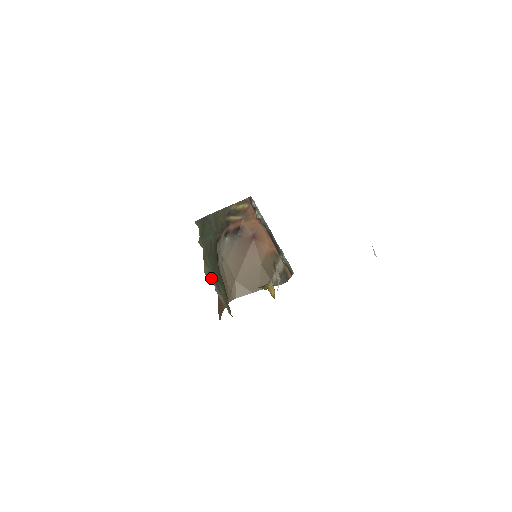
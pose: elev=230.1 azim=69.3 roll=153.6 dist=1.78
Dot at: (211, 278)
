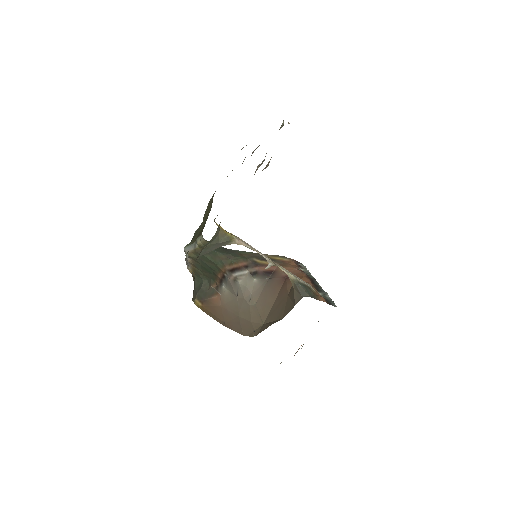
Dot at: occluded
